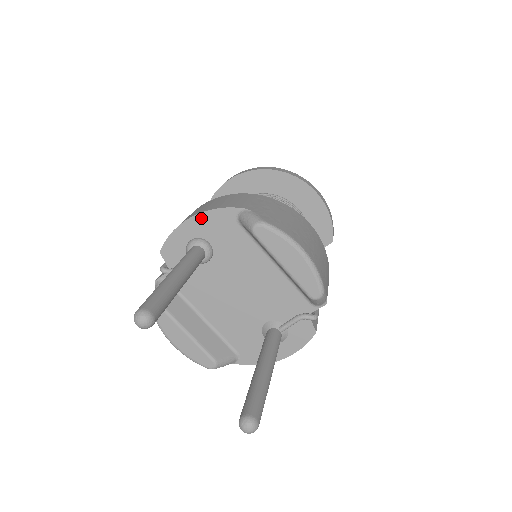
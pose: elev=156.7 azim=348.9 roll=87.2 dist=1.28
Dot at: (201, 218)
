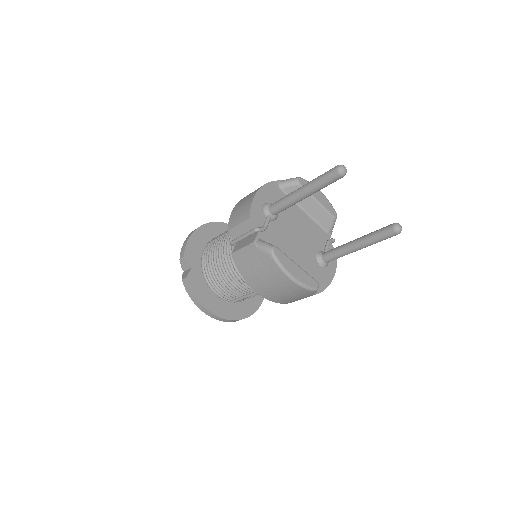
Dot at: (263, 190)
